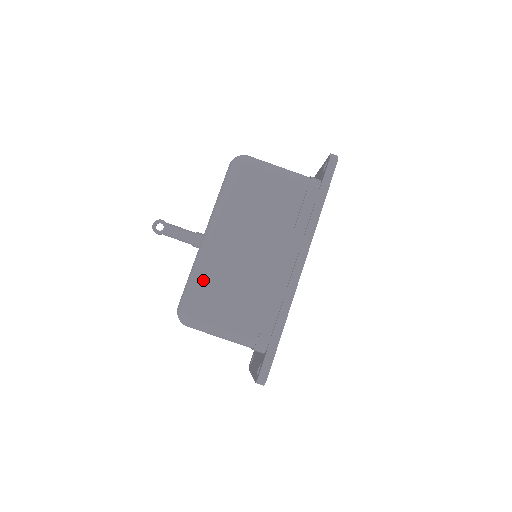
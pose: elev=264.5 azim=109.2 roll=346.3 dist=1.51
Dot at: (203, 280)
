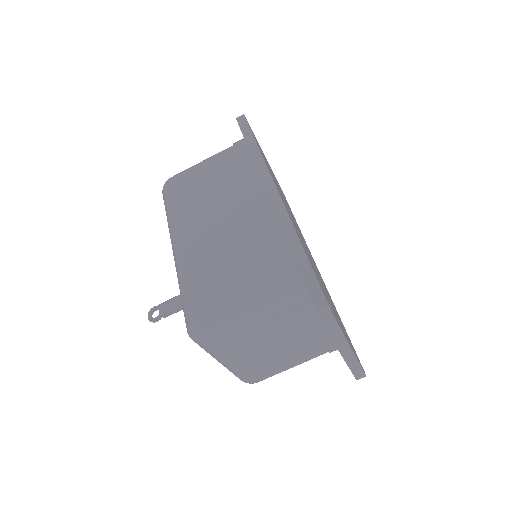
Dot at: (190, 282)
